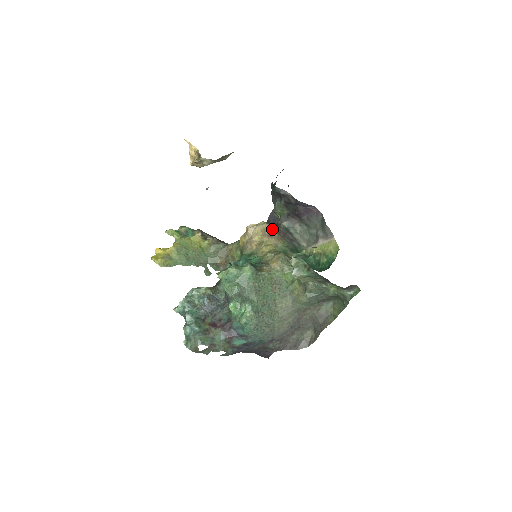
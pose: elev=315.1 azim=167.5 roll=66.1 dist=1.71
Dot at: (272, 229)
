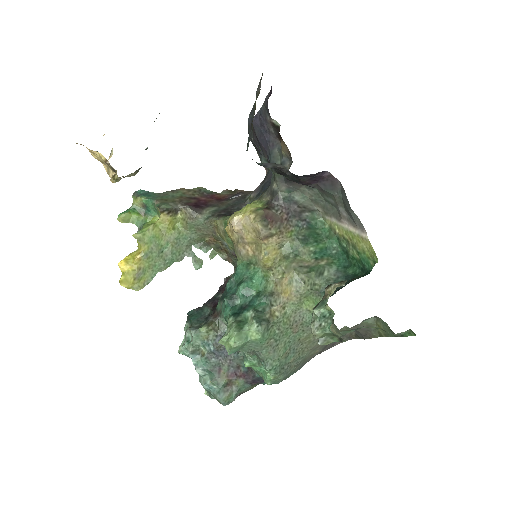
Dot at: (269, 227)
